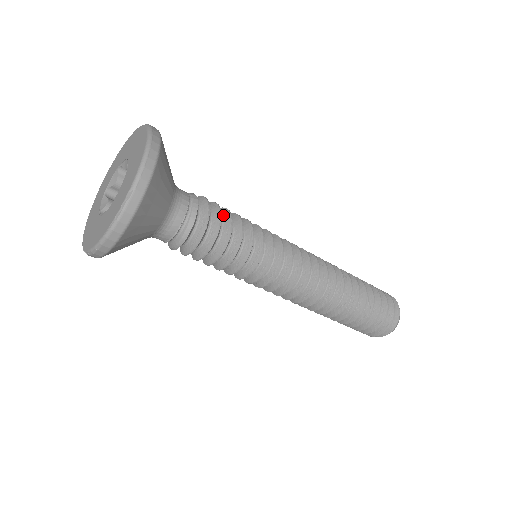
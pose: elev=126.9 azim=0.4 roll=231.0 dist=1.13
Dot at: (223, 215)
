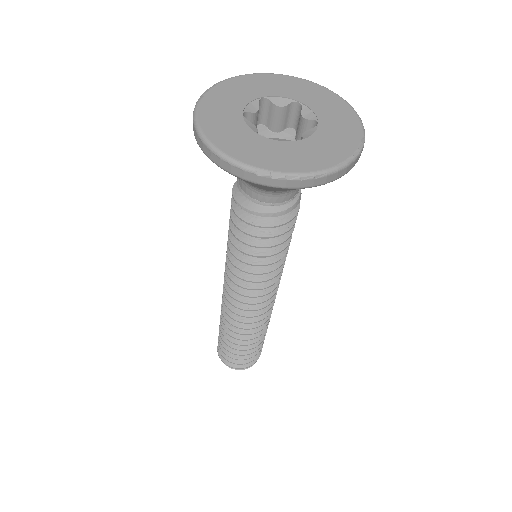
Dot at: occluded
